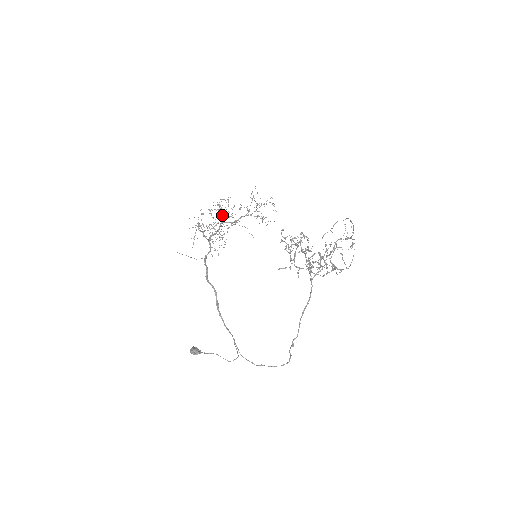
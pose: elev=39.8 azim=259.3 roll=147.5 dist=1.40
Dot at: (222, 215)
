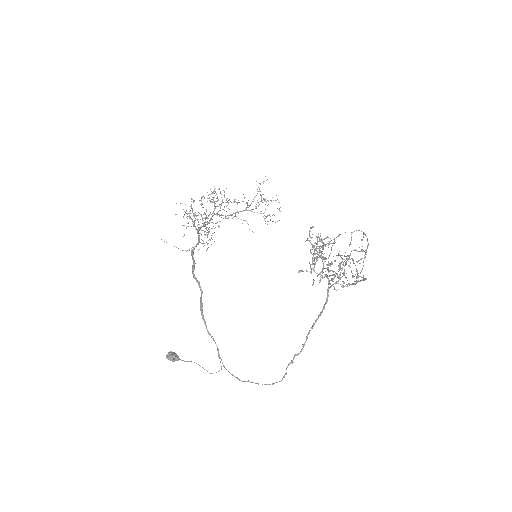
Dot at: (215, 206)
